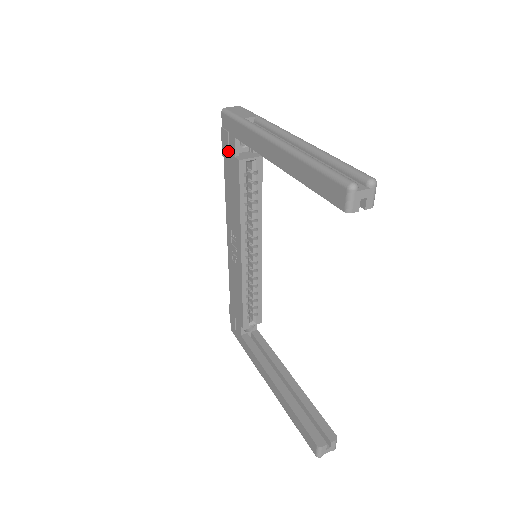
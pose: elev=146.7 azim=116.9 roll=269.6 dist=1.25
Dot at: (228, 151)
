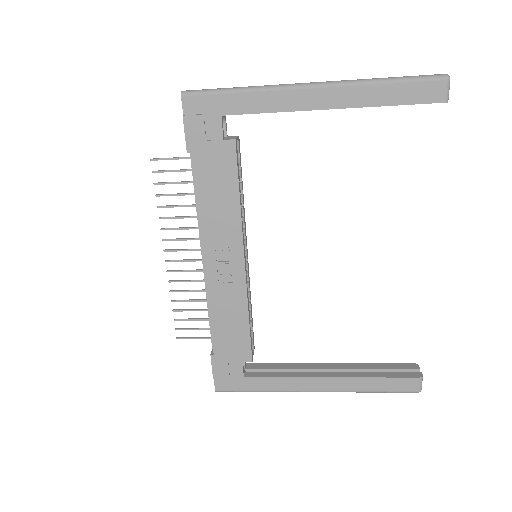
Dot at: (205, 139)
